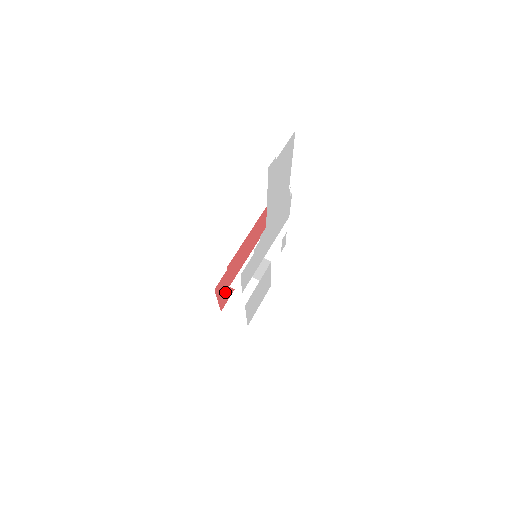
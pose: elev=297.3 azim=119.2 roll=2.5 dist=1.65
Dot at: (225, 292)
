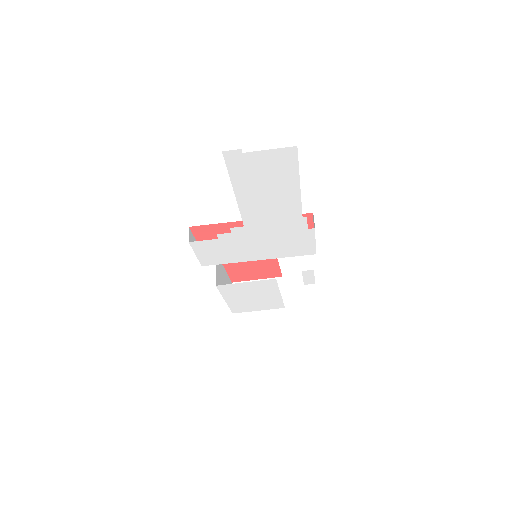
Dot at: (240, 269)
